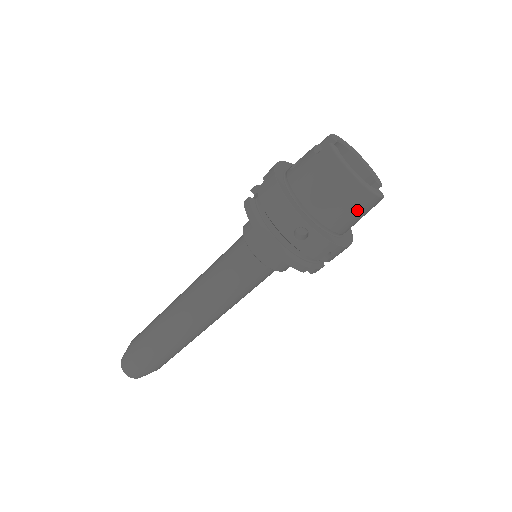
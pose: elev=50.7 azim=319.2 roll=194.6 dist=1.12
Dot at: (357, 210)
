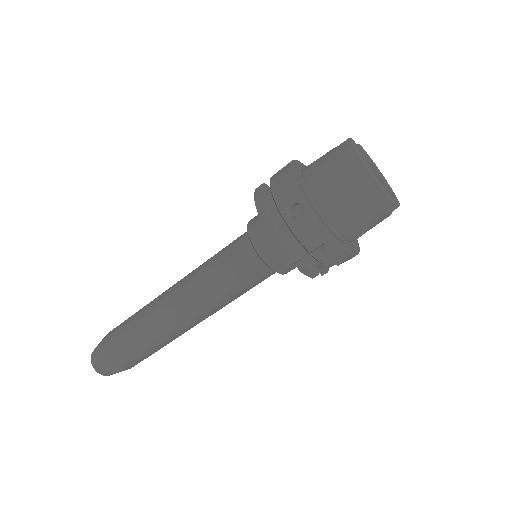
Dot at: (361, 205)
